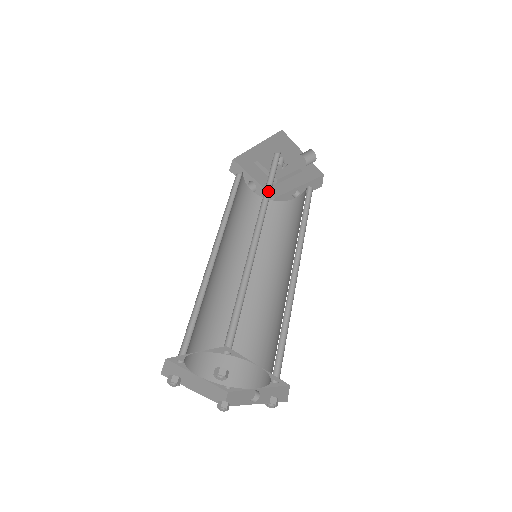
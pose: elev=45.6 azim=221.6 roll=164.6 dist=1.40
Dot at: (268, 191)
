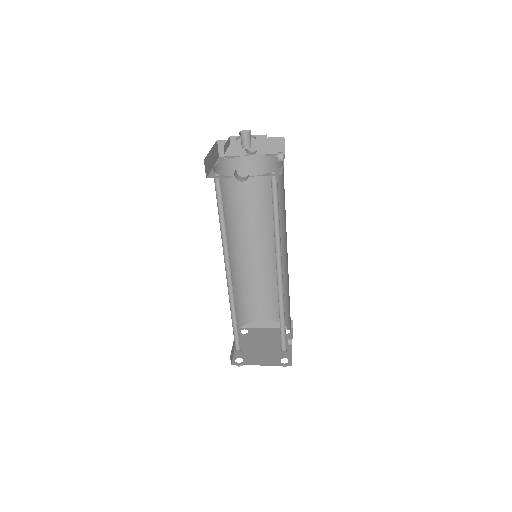
Dot at: (225, 225)
